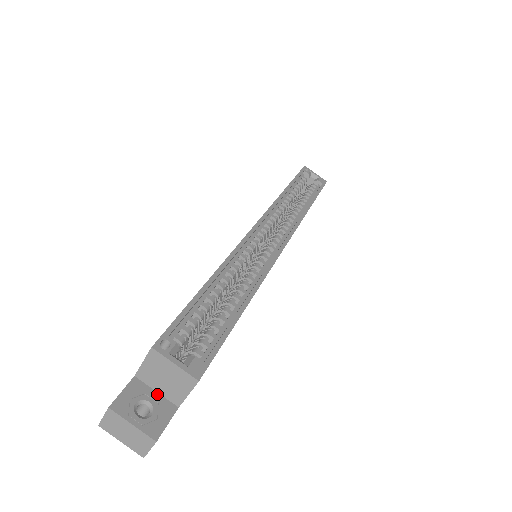
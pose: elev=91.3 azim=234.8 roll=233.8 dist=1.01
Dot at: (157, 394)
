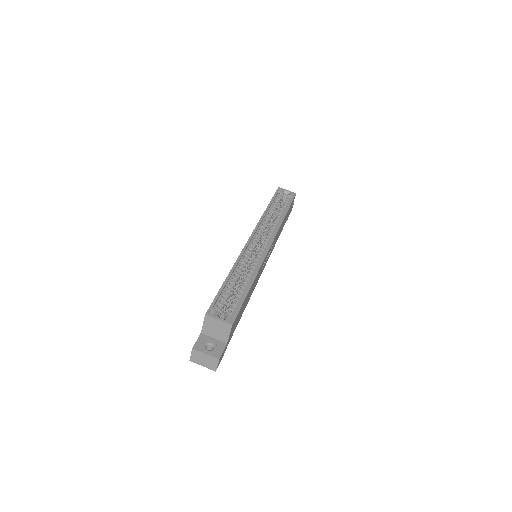
Dot at: (214, 339)
